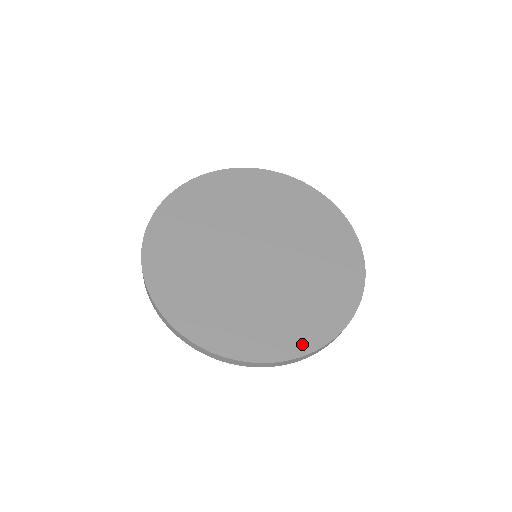
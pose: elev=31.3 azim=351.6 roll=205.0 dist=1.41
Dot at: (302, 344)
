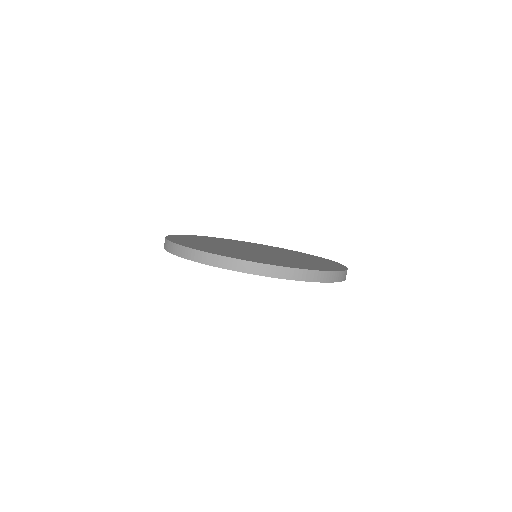
Dot at: occluded
